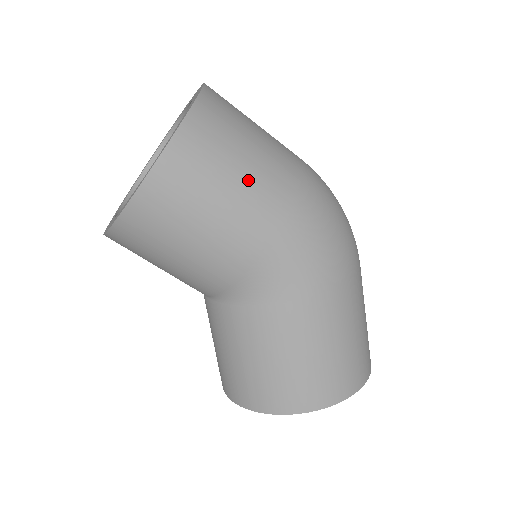
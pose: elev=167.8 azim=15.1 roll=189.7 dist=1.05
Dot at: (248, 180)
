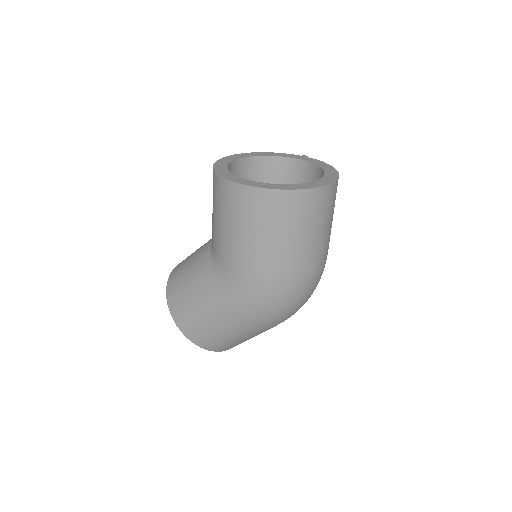
Dot at: (265, 241)
